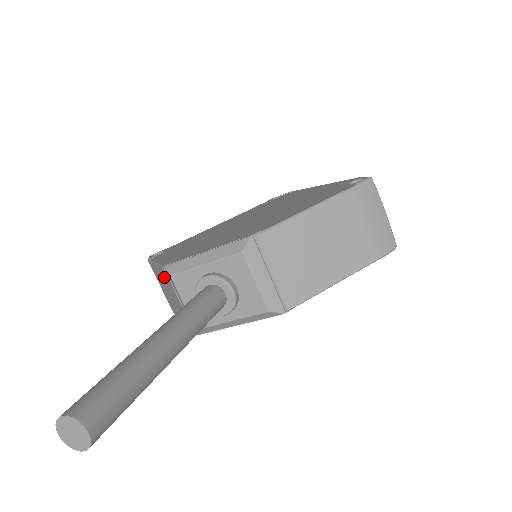
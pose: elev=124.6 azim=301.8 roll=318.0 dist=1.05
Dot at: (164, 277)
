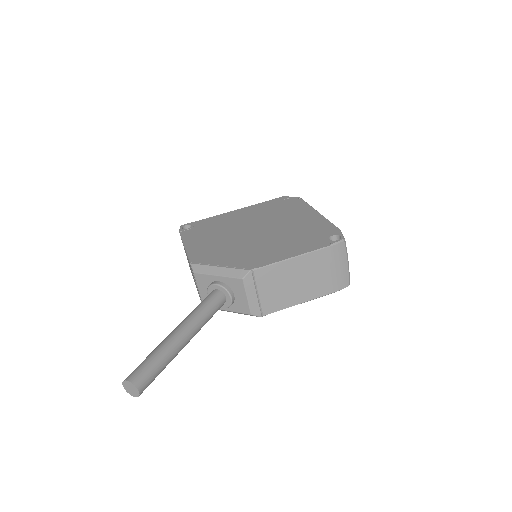
Dot at: occluded
